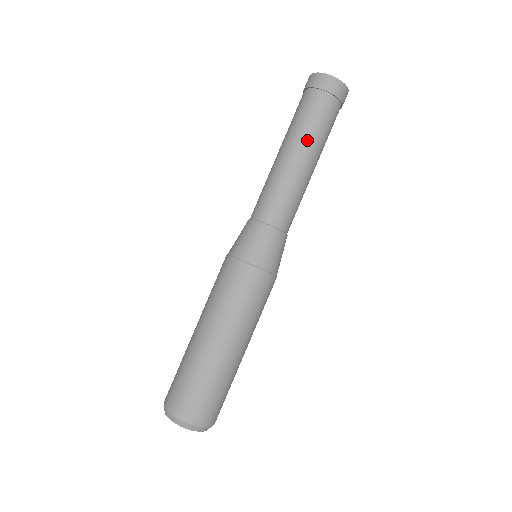
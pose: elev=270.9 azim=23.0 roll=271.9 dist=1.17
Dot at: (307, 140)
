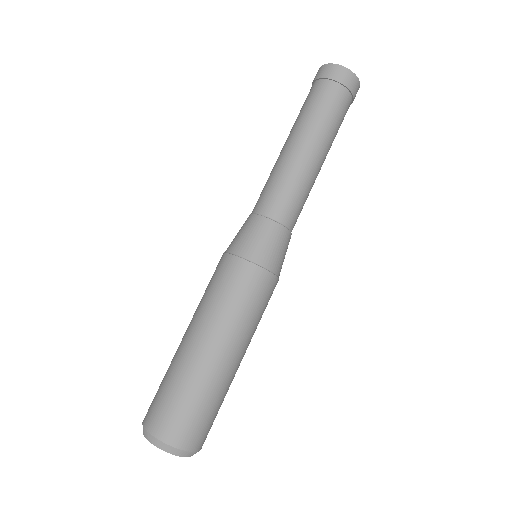
Dot at: (315, 131)
